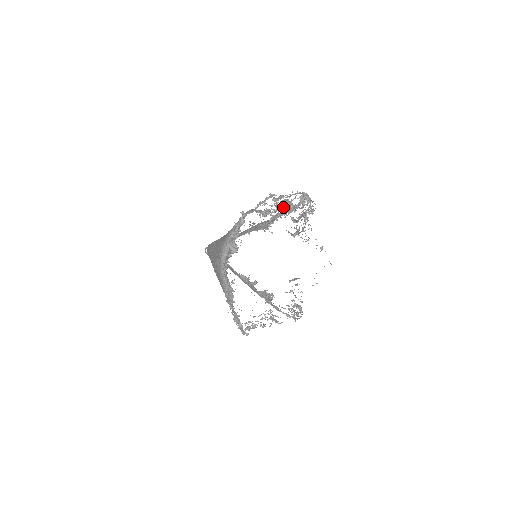
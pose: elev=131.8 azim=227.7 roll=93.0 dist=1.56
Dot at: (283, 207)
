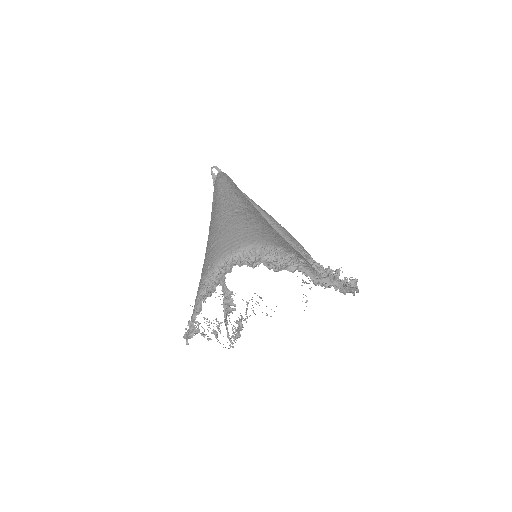
Dot at: (329, 269)
